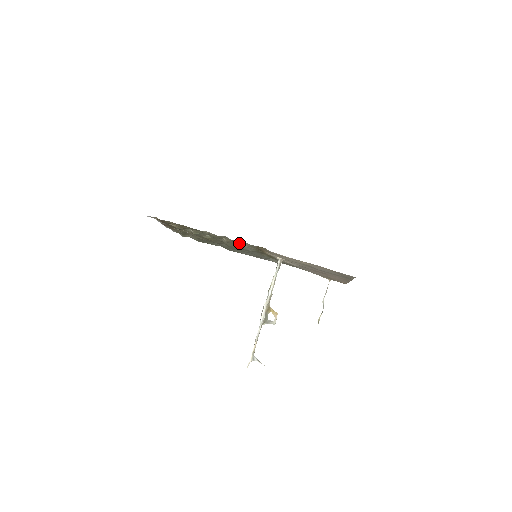
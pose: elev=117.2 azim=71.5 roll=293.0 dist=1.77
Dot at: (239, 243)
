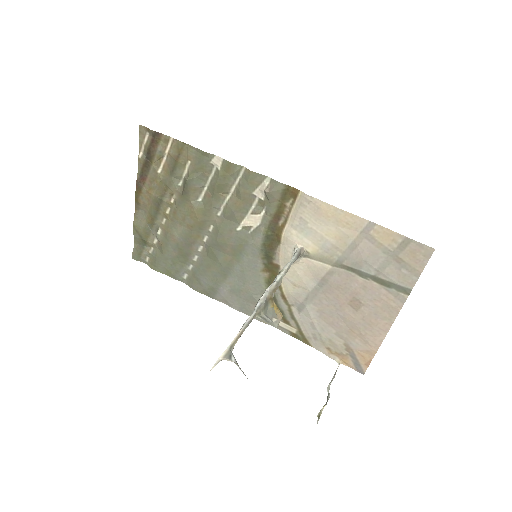
Dot at: (243, 218)
